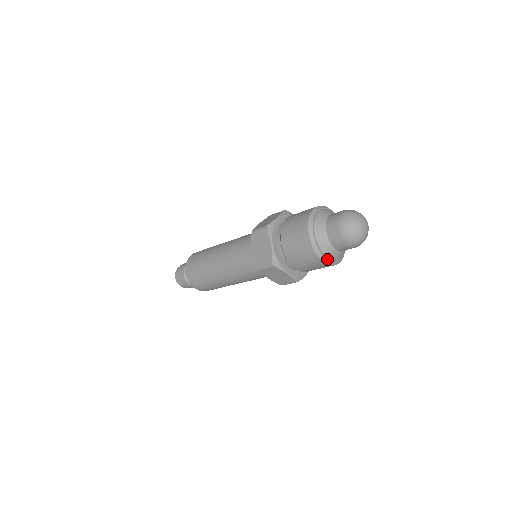
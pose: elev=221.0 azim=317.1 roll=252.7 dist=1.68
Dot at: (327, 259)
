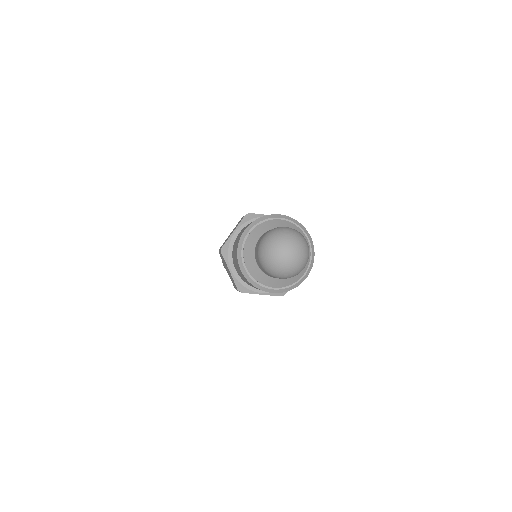
Dot at: (276, 289)
